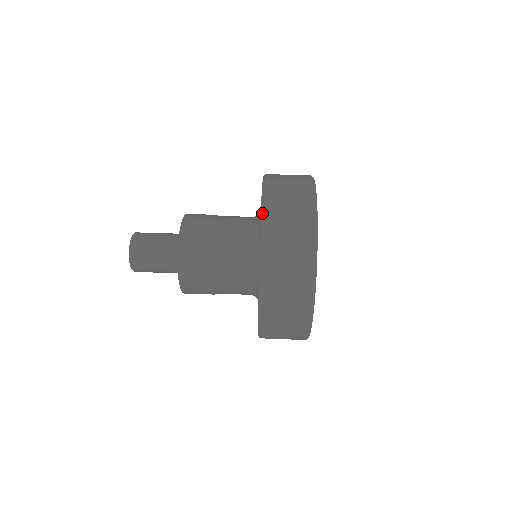
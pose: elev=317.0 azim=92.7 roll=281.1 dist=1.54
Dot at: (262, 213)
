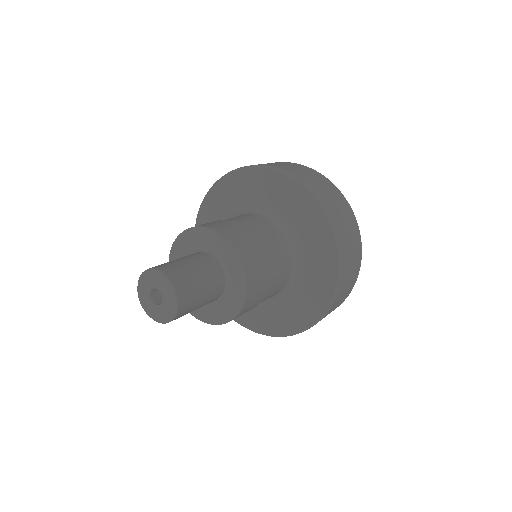
Dot at: (264, 166)
